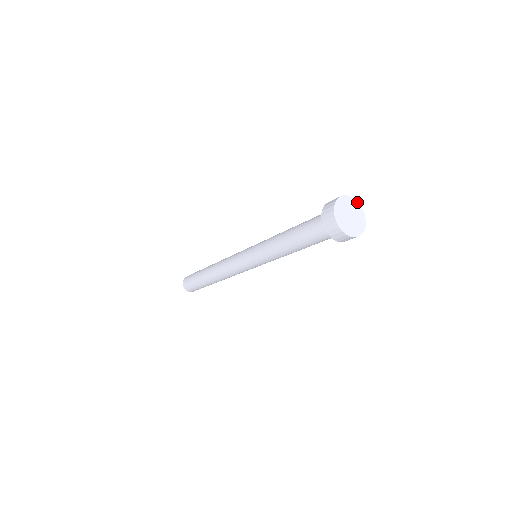
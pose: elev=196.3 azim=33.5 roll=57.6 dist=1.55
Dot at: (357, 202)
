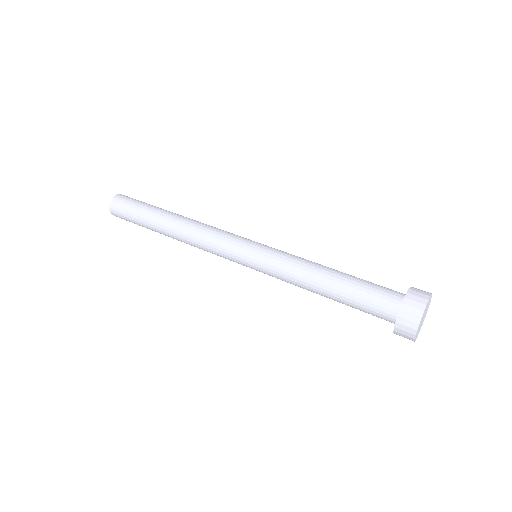
Dot at: (430, 297)
